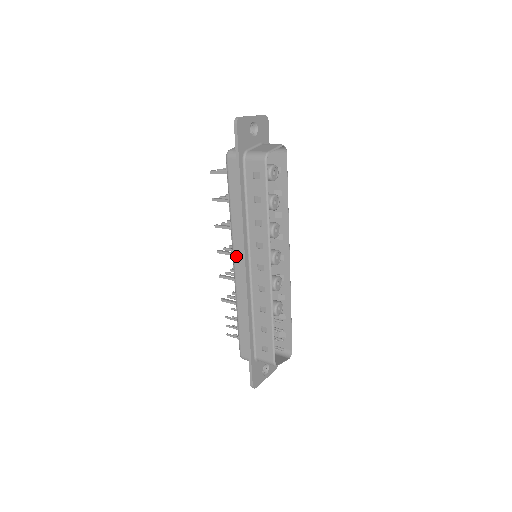
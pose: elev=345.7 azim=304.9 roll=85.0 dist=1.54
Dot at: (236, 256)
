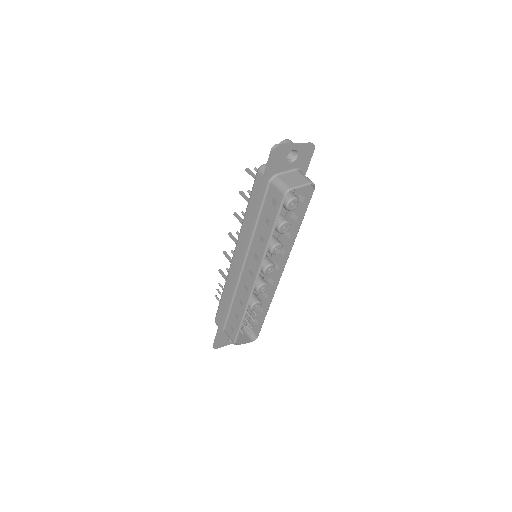
Dot at: (237, 251)
